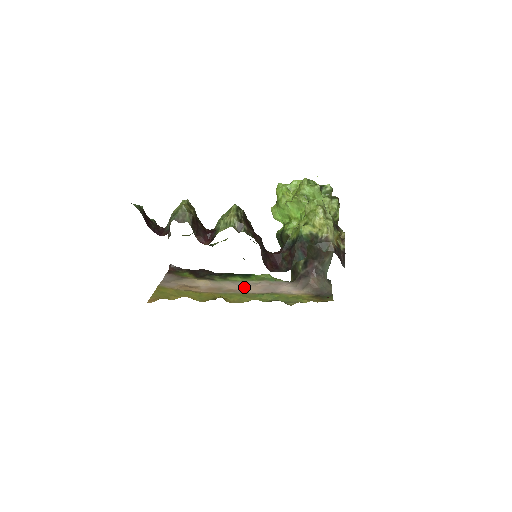
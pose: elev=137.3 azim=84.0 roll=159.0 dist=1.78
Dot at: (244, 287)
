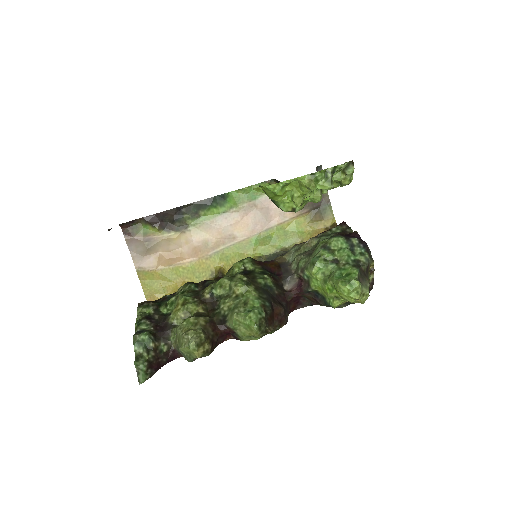
Dot at: (230, 229)
